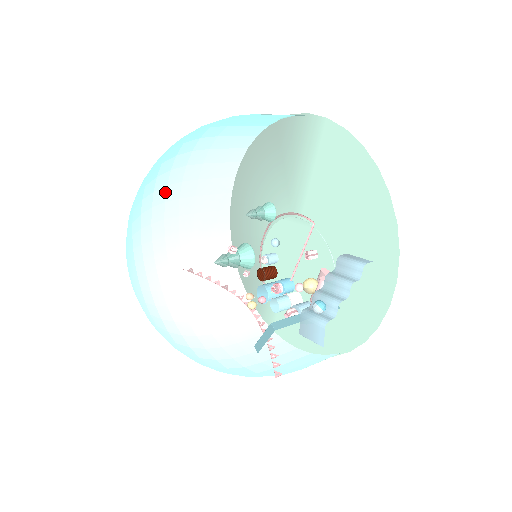
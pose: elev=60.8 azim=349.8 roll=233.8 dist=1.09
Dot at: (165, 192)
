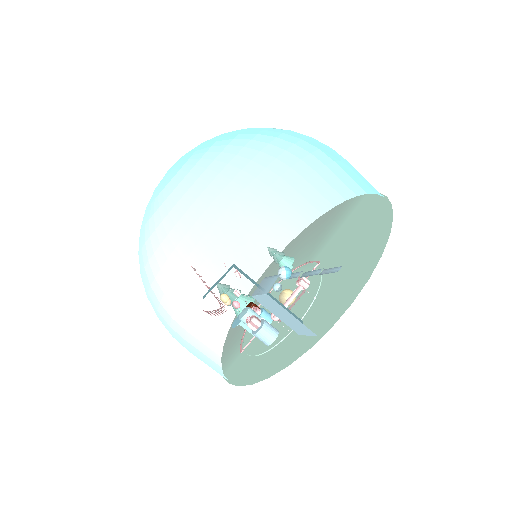
Dot at: (219, 216)
